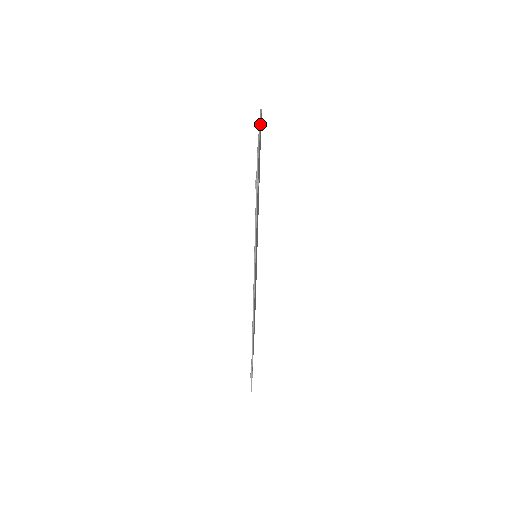
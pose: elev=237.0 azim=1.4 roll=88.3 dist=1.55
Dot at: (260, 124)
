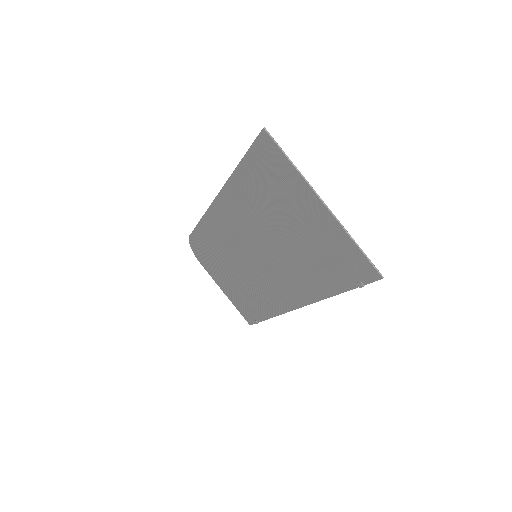
Dot at: (314, 190)
